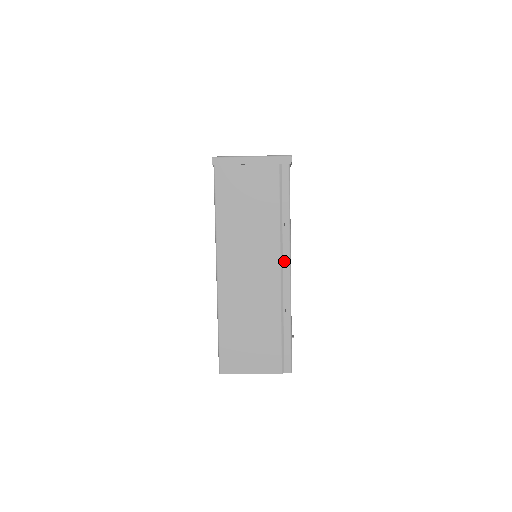
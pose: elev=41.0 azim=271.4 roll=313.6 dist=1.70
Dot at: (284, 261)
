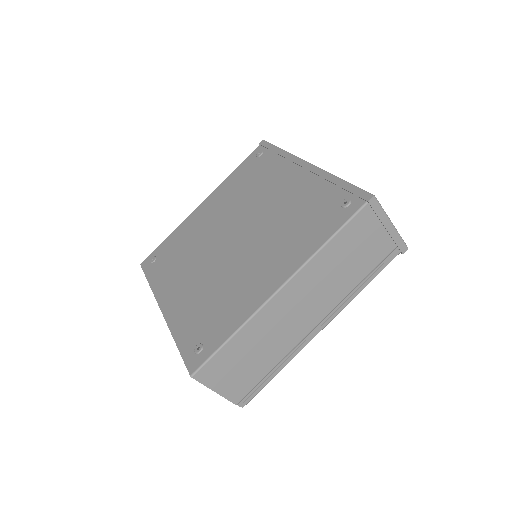
Dot at: (325, 319)
